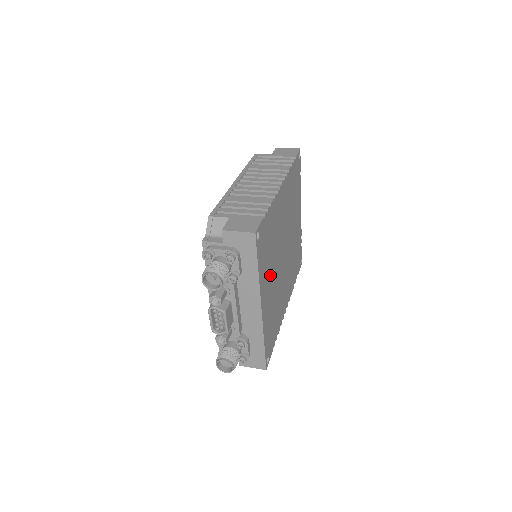
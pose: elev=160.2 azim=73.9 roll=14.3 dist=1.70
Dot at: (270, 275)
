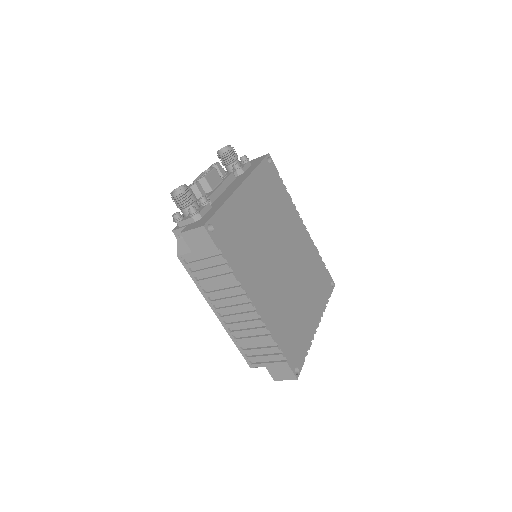
Dot at: (261, 209)
